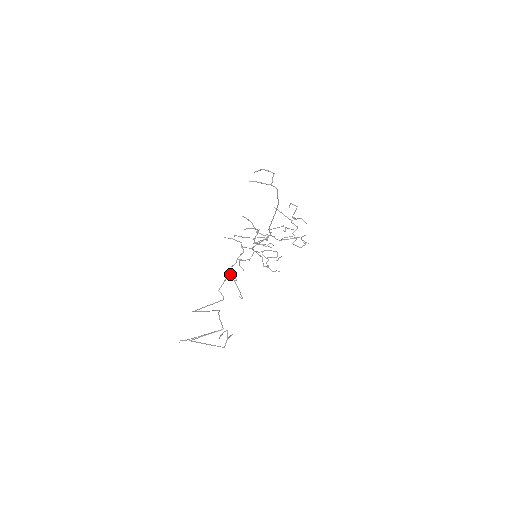
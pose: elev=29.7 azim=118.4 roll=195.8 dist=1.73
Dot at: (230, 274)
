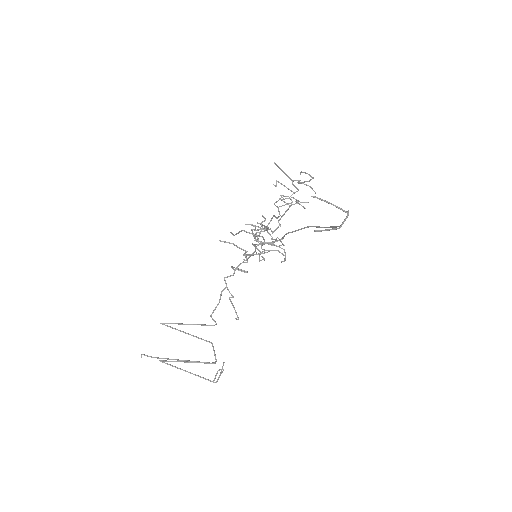
Dot at: (224, 289)
